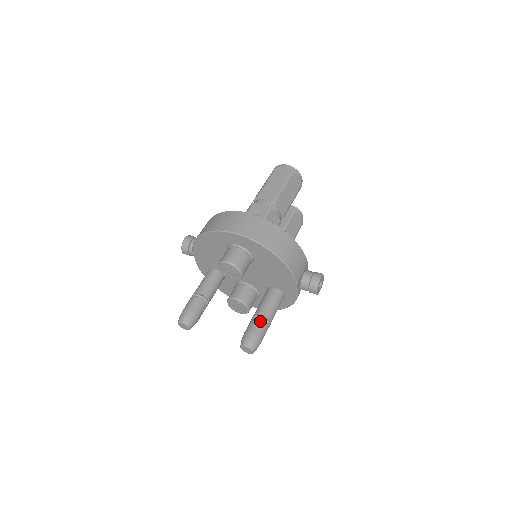
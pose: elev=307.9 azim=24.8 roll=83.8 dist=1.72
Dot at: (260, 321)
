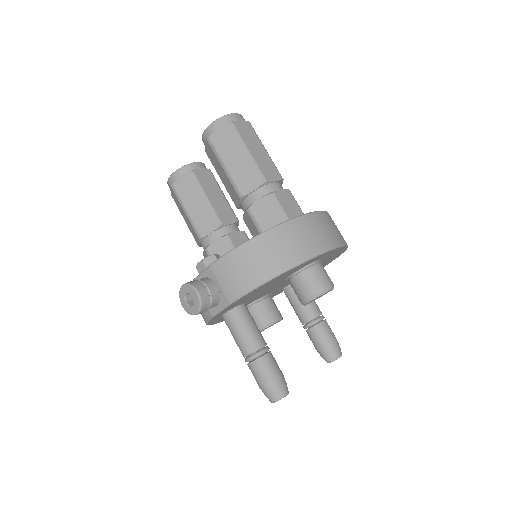
Dot at: (326, 323)
